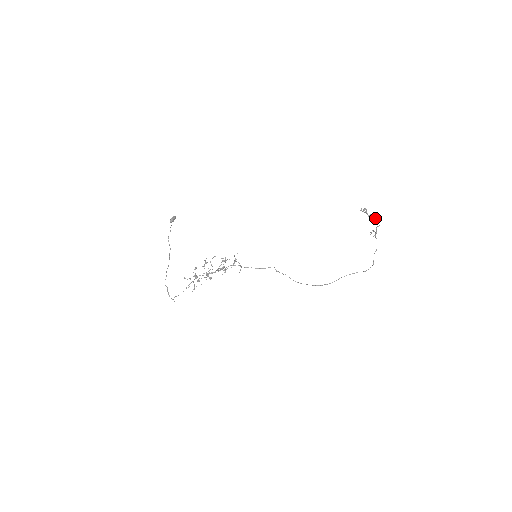
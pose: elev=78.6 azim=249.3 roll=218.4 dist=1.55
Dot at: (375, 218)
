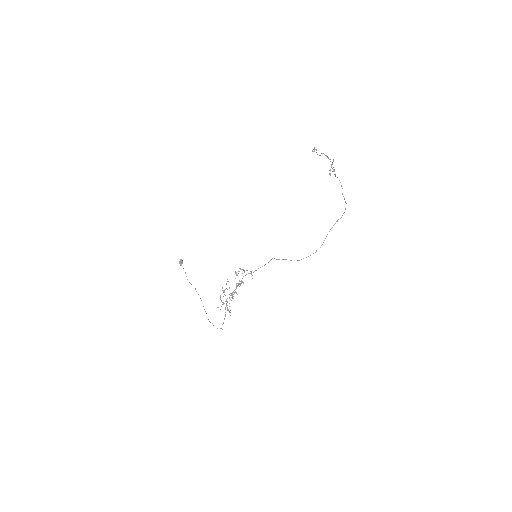
Dot at: occluded
